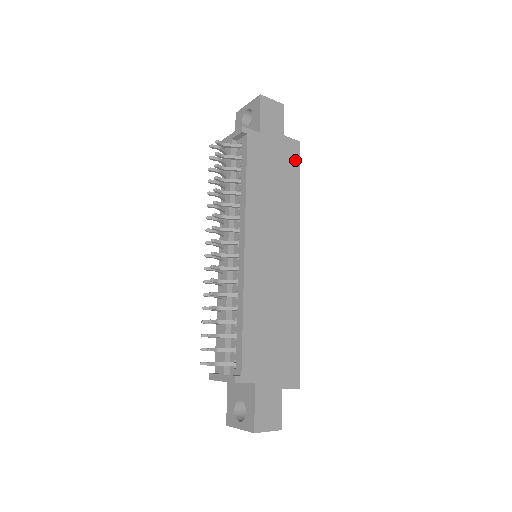
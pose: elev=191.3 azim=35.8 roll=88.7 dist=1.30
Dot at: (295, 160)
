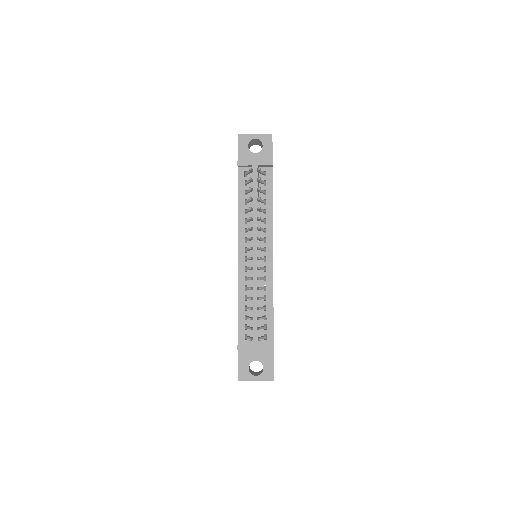
Dot at: occluded
